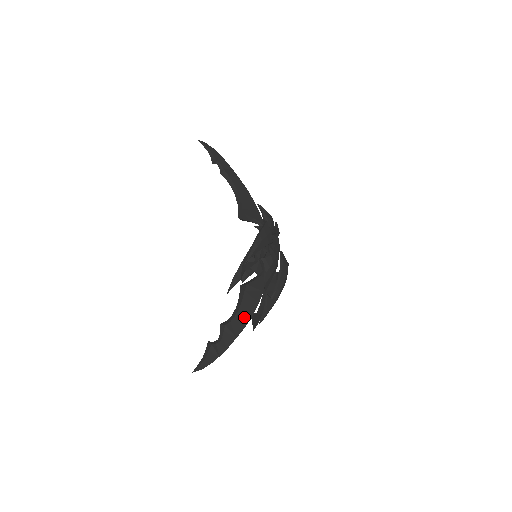
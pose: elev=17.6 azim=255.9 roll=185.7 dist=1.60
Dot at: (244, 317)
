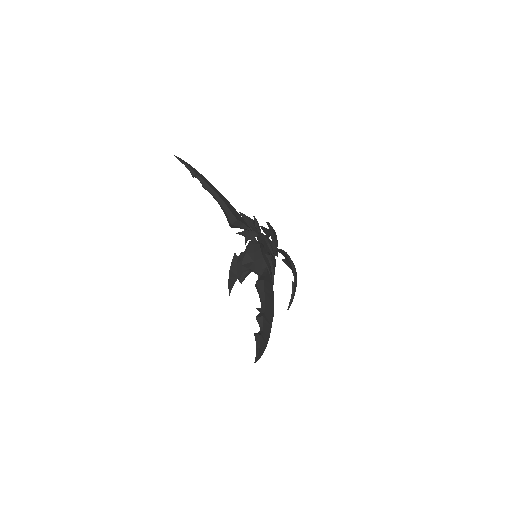
Dot at: (270, 308)
